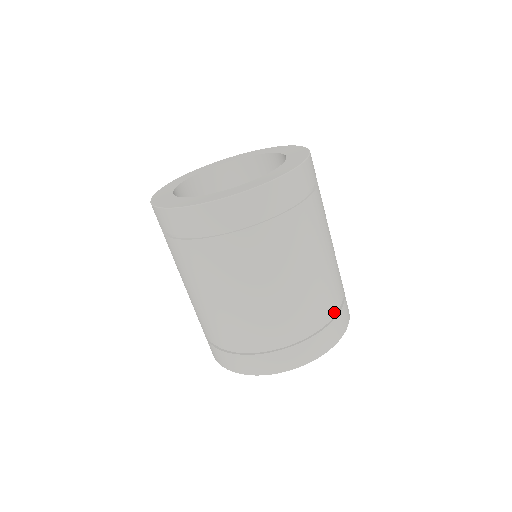
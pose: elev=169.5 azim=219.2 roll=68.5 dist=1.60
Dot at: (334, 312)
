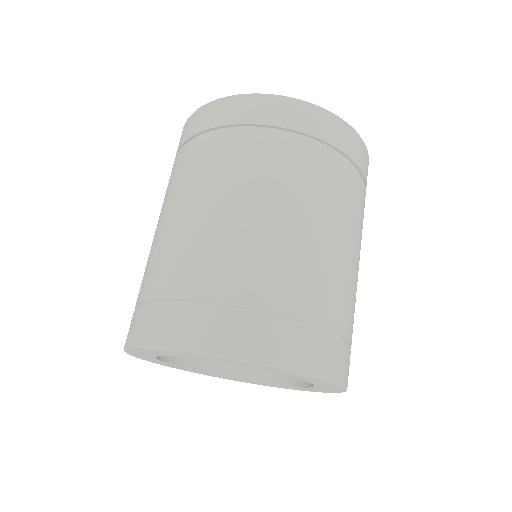
Dot at: (341, 332)
